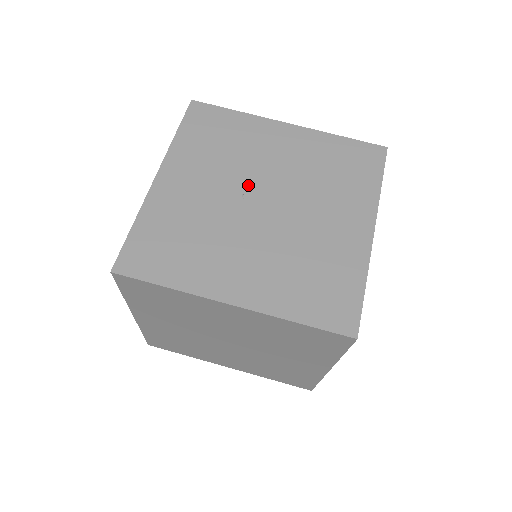
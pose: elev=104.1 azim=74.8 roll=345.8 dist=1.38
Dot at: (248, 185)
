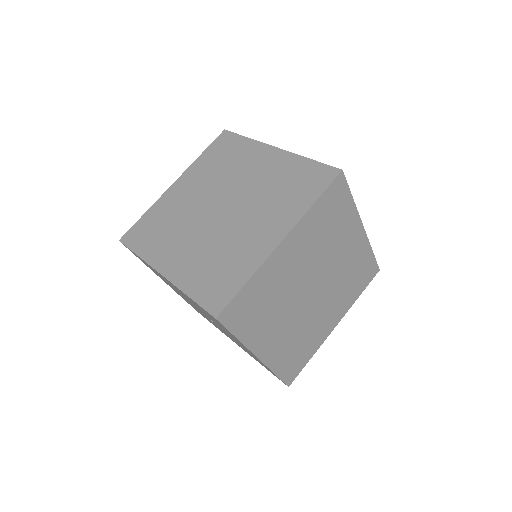
Dot at: occluded
